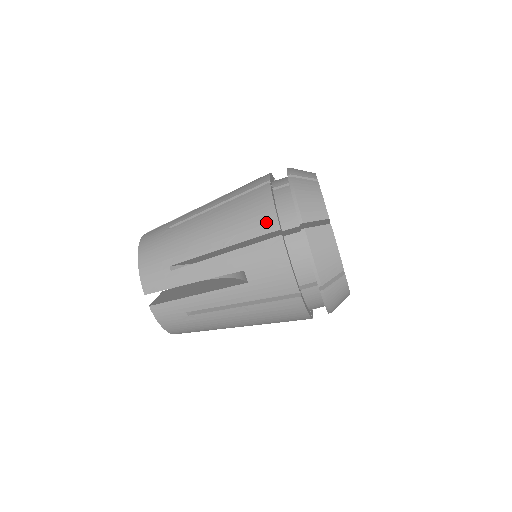
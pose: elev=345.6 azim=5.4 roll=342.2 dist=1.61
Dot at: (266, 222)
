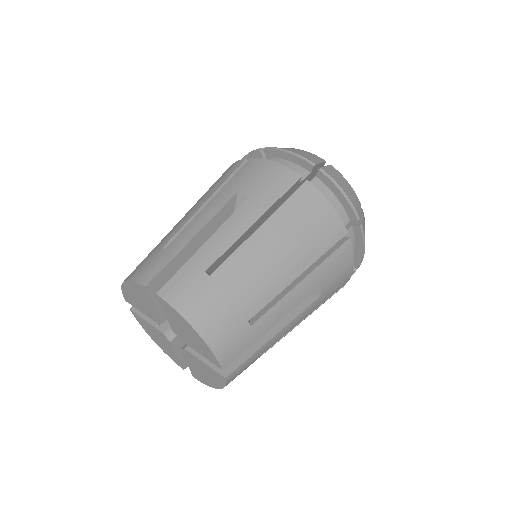
Dot at: (334, 230)
